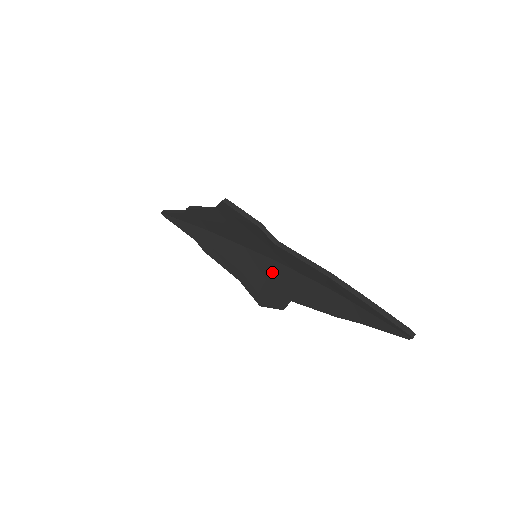
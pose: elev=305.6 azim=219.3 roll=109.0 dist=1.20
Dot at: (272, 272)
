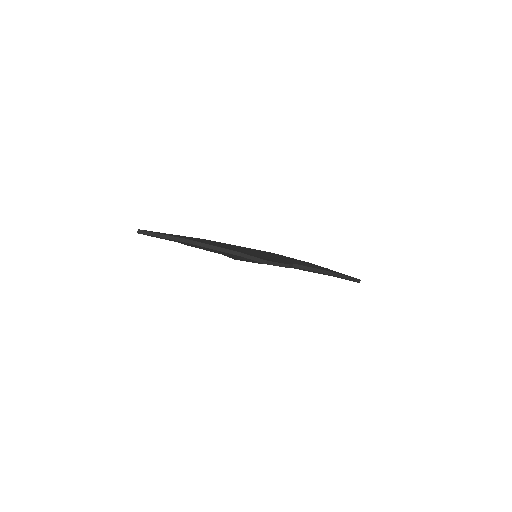
Dot at: occluded
